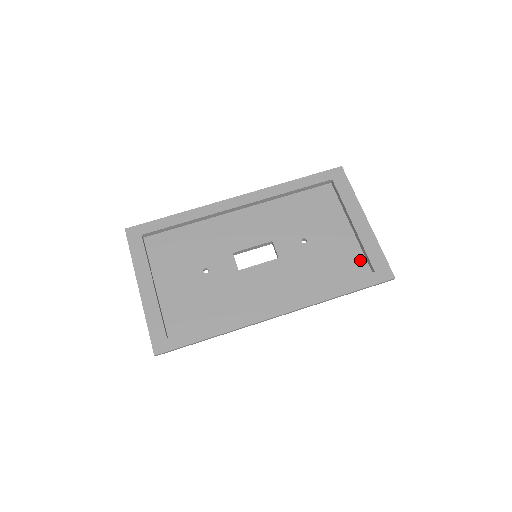
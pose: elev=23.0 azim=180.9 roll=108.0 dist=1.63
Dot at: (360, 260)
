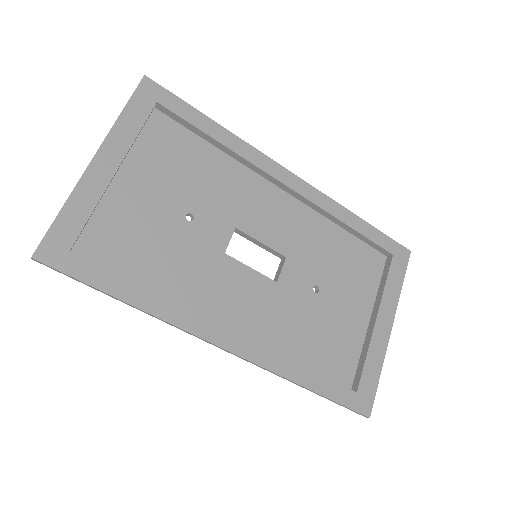
Dot at: (351, 364)
